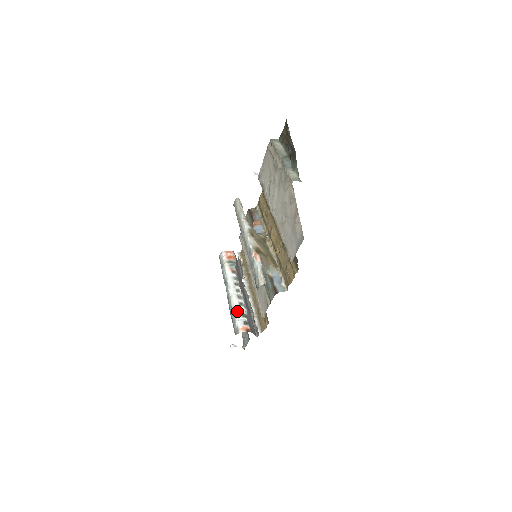
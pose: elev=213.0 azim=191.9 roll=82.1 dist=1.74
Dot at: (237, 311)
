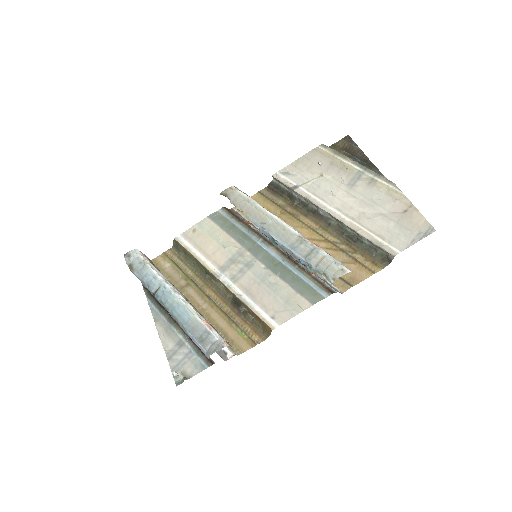
Dot at: (206, 320)
